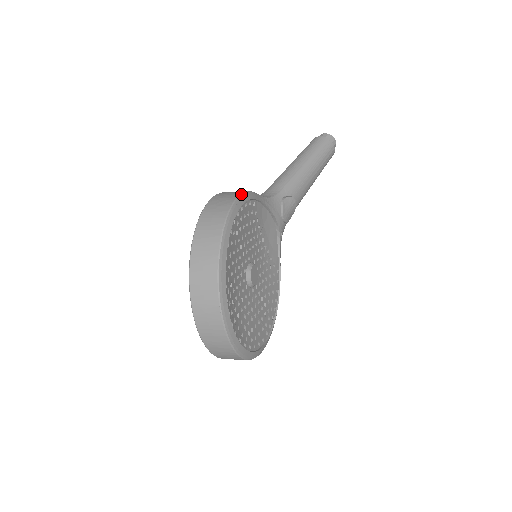
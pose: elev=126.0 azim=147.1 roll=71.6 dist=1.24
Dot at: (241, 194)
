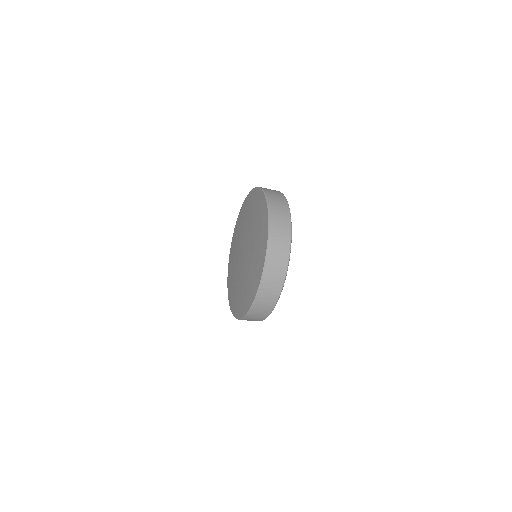
Dot at: occluded
